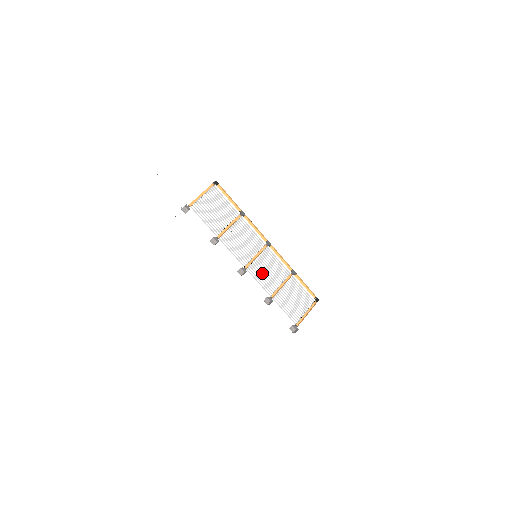
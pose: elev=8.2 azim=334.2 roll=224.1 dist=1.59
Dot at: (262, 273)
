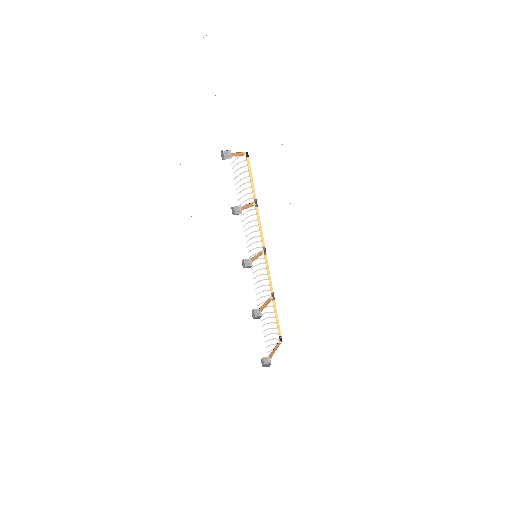
Dot at: (257, 278)
